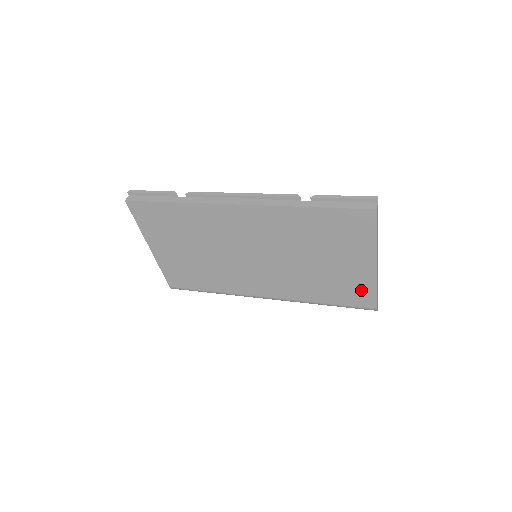
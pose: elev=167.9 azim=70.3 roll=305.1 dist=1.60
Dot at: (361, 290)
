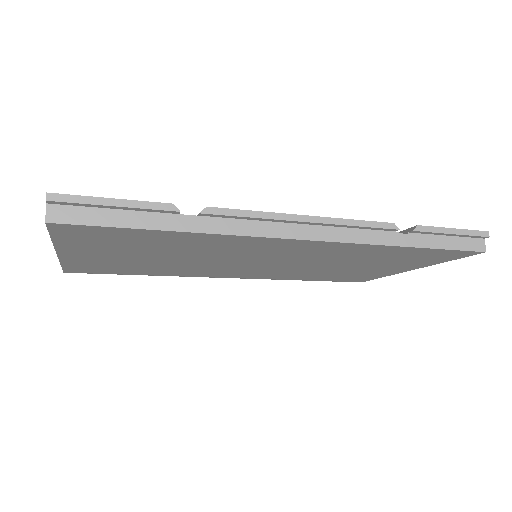
Dot at: (365, 277)
